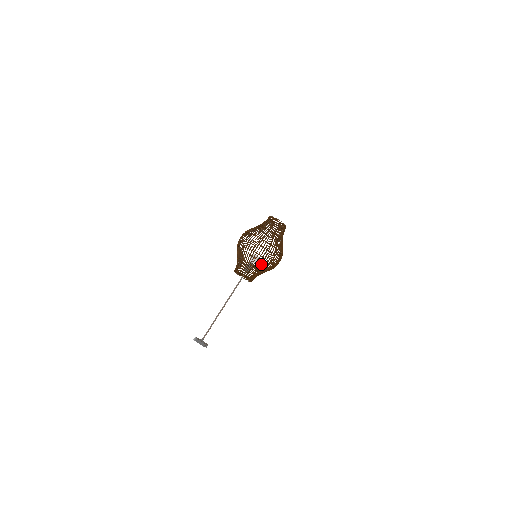
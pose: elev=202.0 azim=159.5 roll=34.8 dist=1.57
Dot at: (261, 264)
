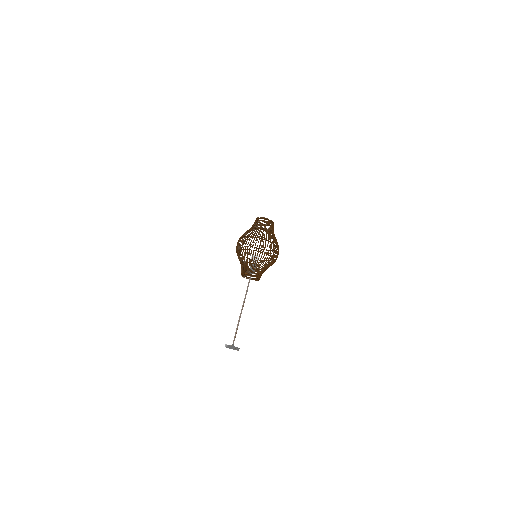
Dot at: (258, 258)
